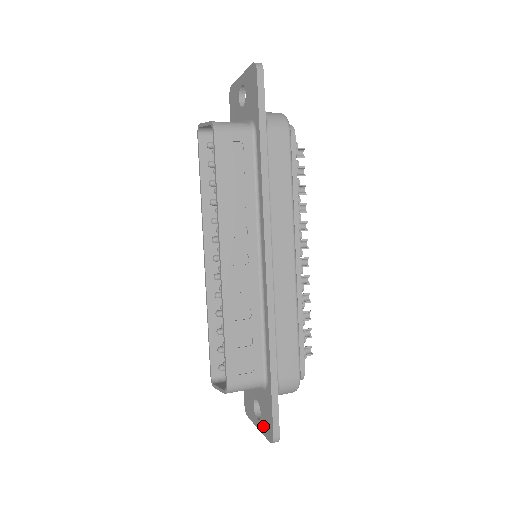
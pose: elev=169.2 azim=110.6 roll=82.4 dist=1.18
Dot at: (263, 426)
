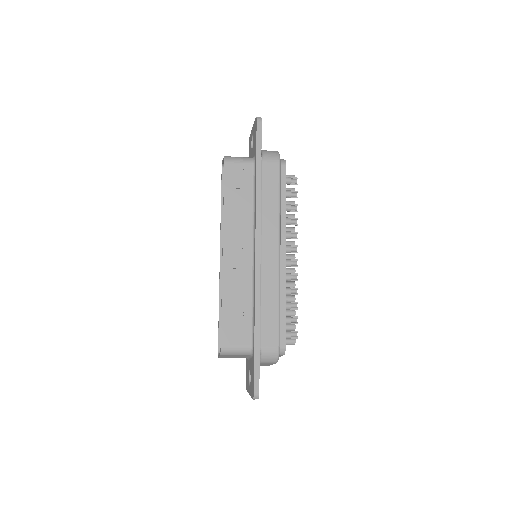
Dot at: (251, 389)
